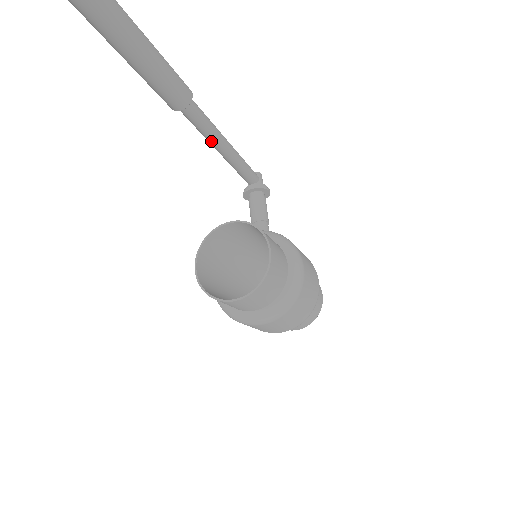
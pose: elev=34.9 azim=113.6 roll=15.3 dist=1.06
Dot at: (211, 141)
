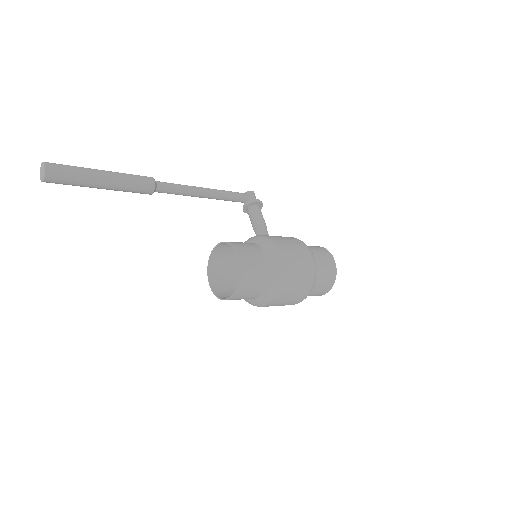
Dot at: occluded
